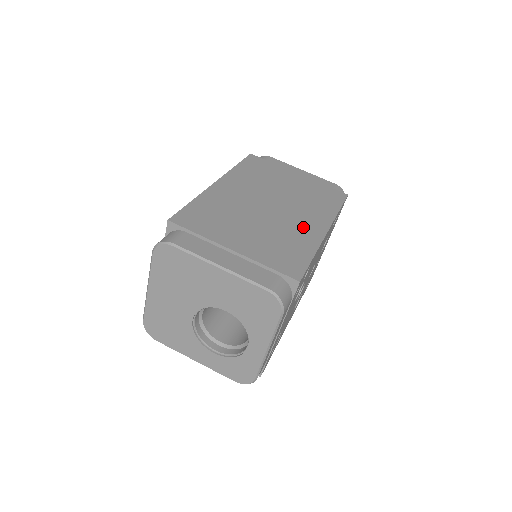
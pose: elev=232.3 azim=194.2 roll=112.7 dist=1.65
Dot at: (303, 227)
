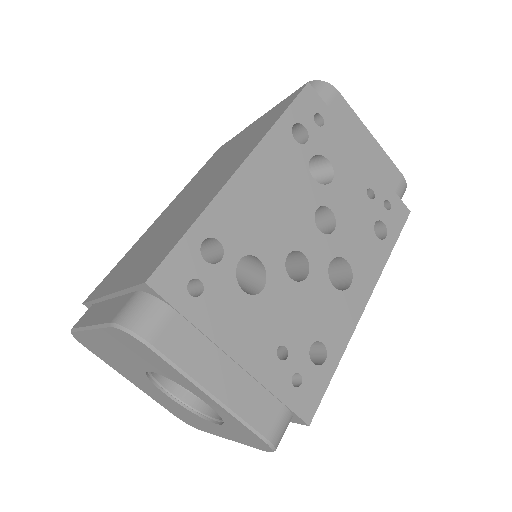
Dot at: (210, 190)
